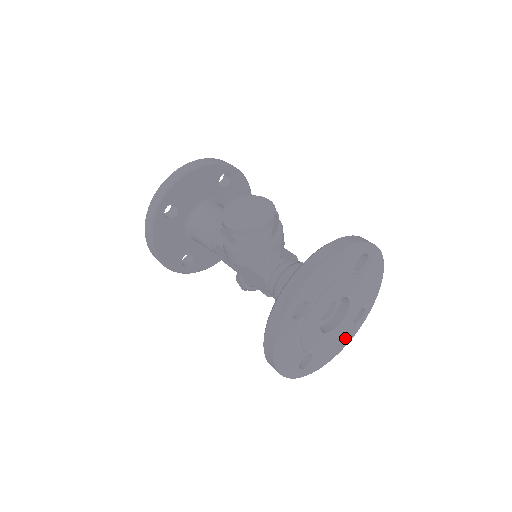
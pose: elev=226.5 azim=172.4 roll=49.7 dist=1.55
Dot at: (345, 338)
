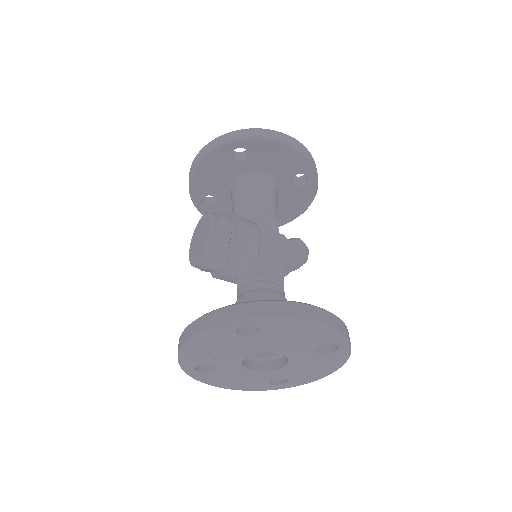
Dot at: (330, 362)
